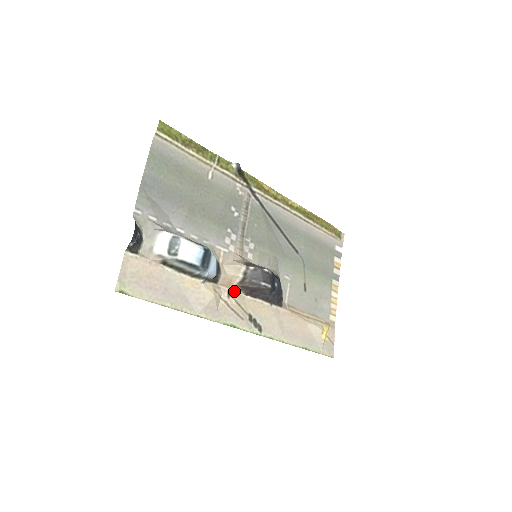
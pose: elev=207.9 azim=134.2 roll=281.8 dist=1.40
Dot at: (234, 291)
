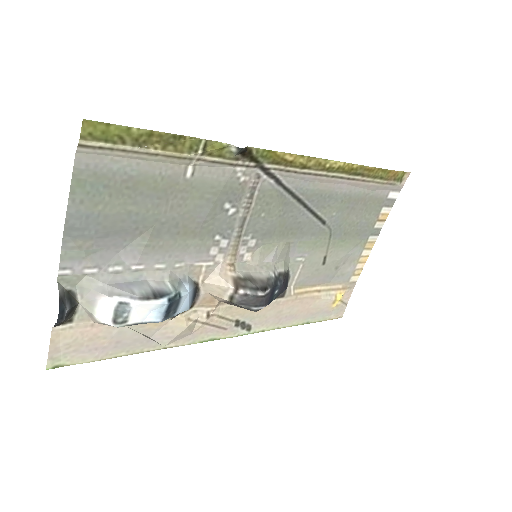
Dot at: (217, 306)
